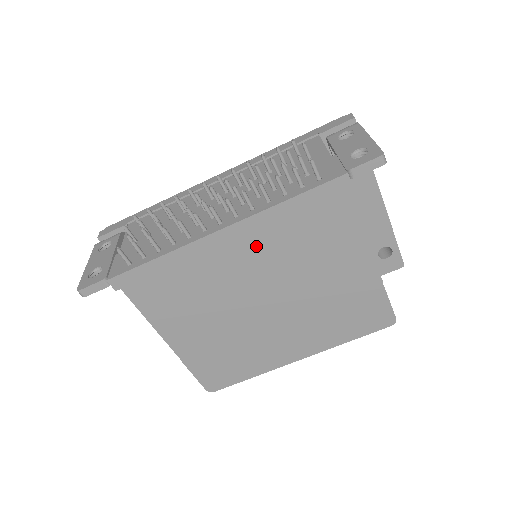
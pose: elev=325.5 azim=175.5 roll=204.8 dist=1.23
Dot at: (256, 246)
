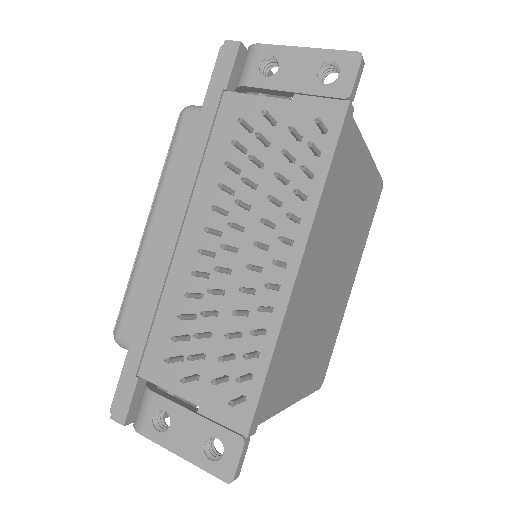
Dot at: (319, 247)
